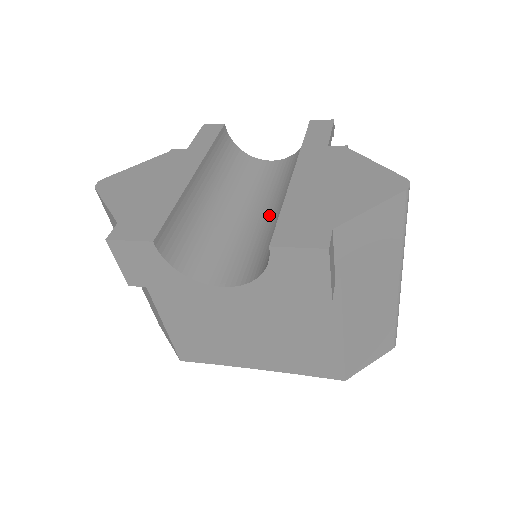
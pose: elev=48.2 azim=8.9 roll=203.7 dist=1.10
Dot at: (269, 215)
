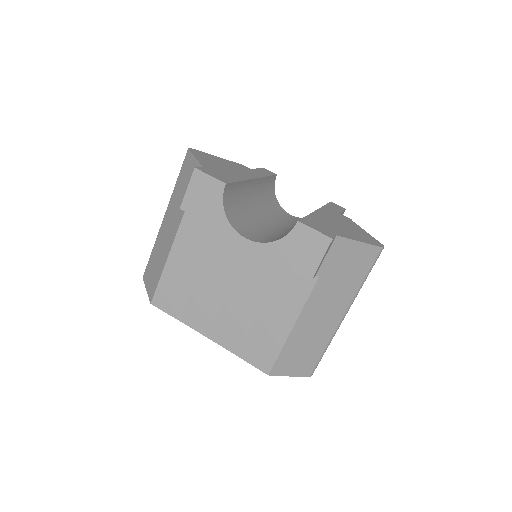
Dot at: (285, 229)
